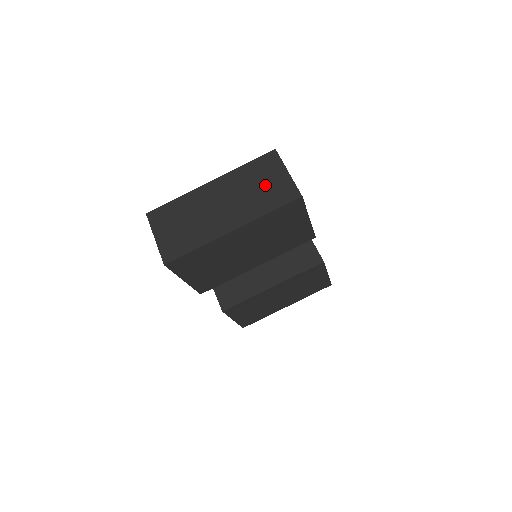
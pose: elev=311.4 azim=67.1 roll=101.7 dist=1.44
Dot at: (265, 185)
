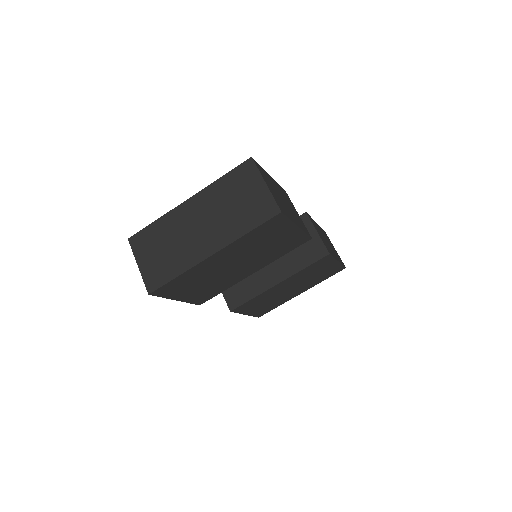
Dot at: (242, 201)
